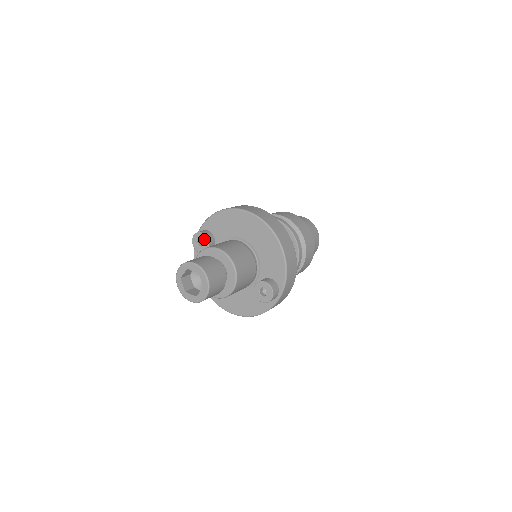
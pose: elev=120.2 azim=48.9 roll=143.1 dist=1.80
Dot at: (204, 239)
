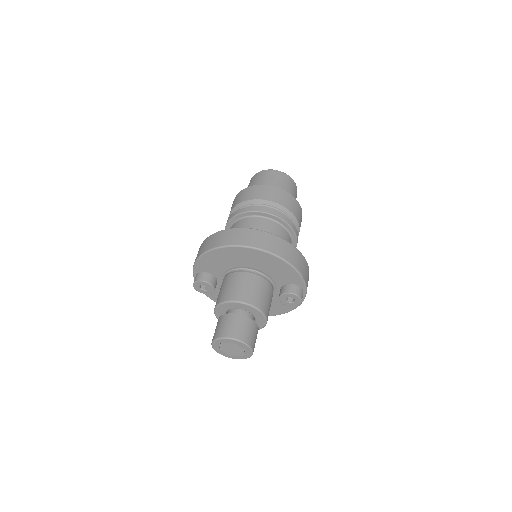
Dot at: (205, 285)
